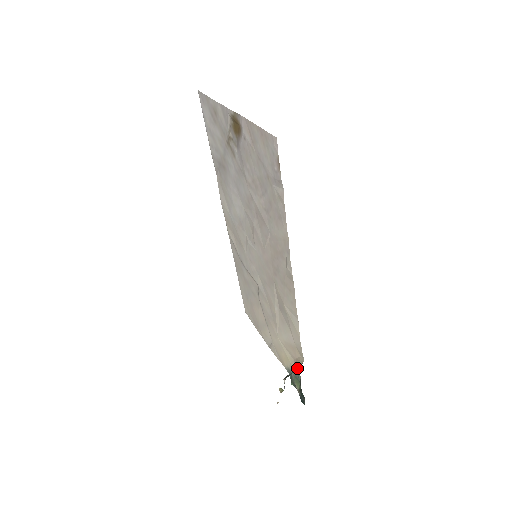
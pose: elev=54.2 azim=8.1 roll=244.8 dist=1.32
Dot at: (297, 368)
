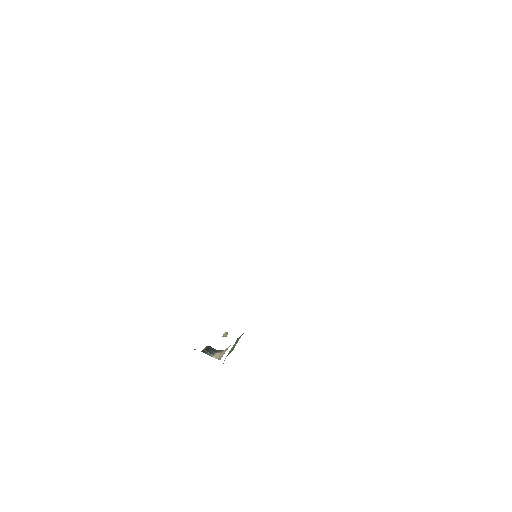
Dot at: occluded
